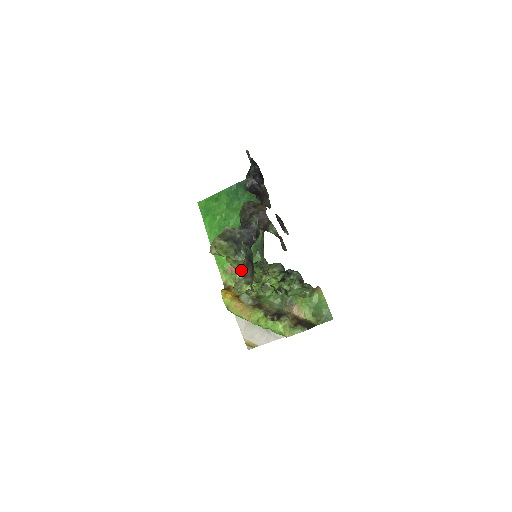
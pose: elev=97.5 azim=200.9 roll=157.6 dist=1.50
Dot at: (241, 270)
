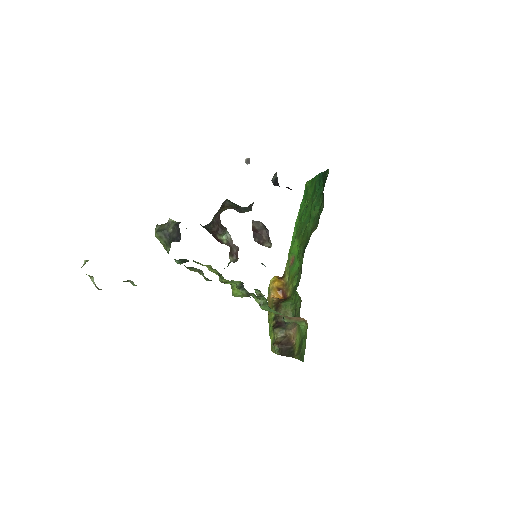
Dot at: occluded
